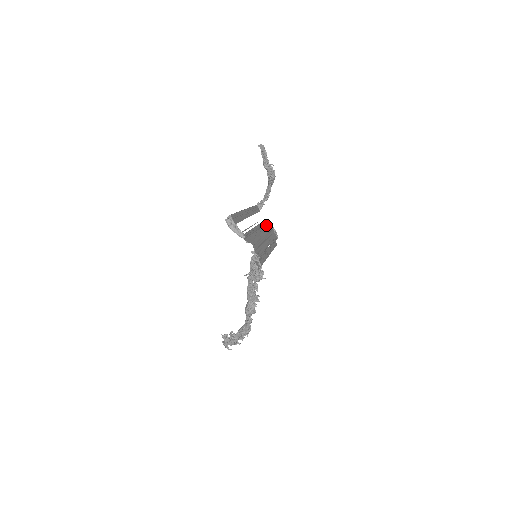
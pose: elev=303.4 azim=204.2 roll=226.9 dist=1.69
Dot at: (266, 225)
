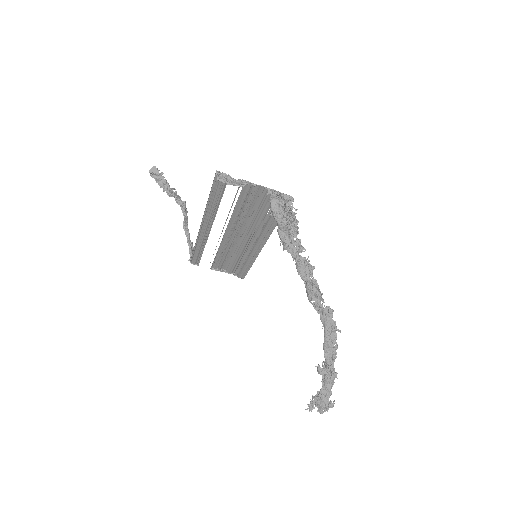
Dot at: occluded
